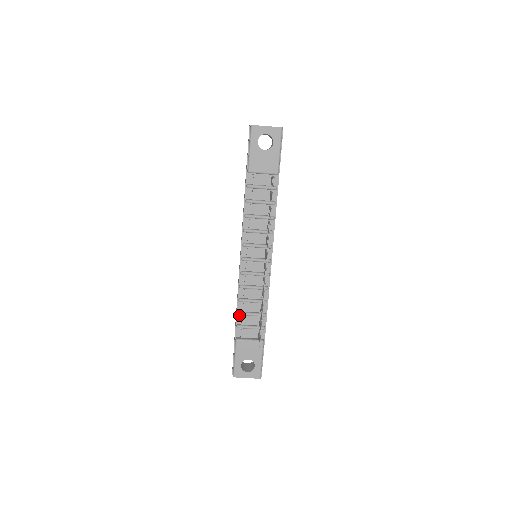
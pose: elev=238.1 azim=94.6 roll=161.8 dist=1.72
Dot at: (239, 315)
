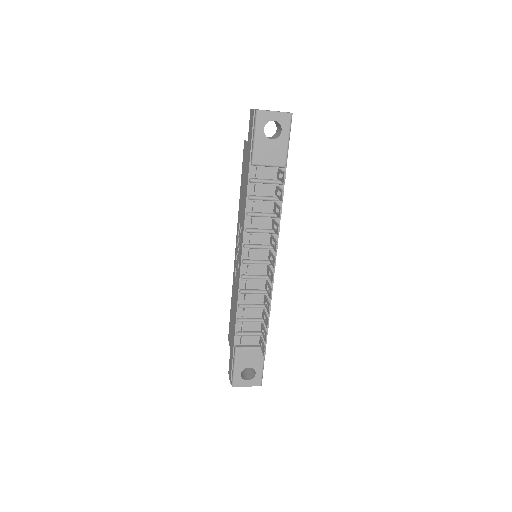
Dot at: (239, 322)
